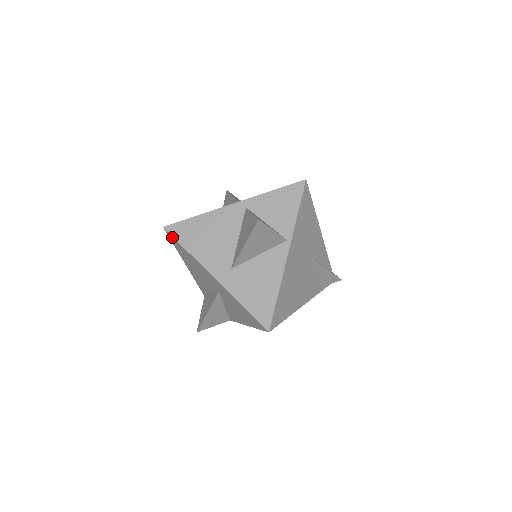
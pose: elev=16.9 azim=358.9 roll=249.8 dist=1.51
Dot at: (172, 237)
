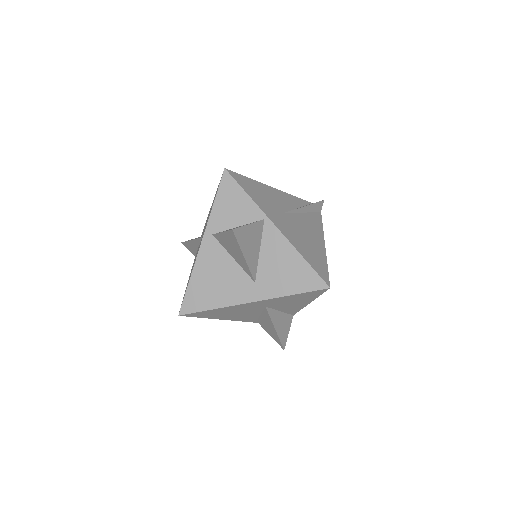
Dot at: (192, 314)
